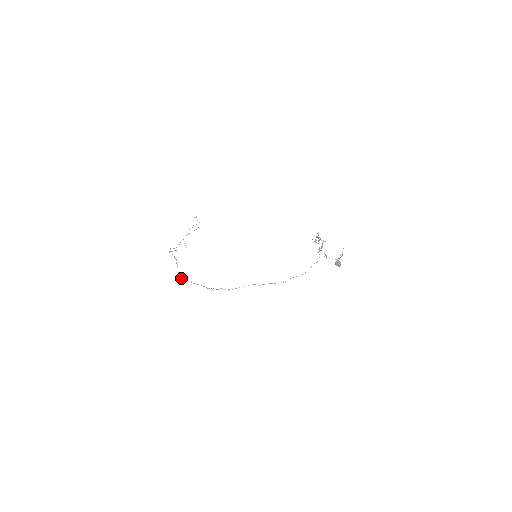
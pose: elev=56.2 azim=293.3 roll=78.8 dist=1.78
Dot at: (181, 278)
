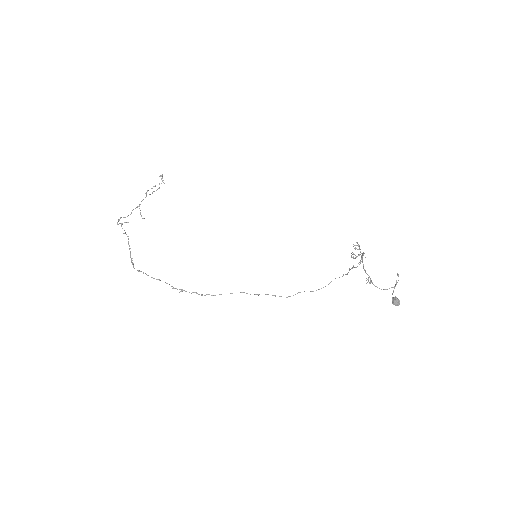
Dot at: occluded
